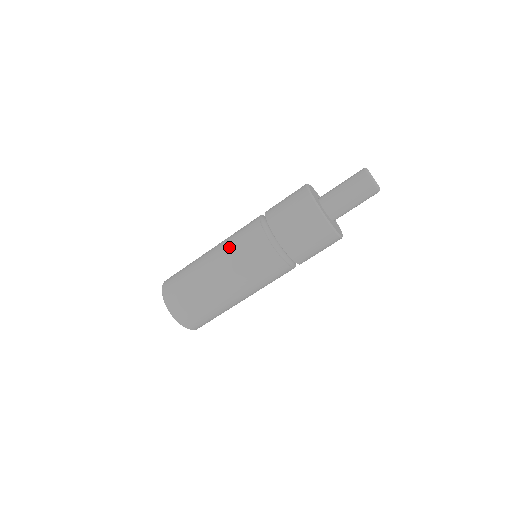
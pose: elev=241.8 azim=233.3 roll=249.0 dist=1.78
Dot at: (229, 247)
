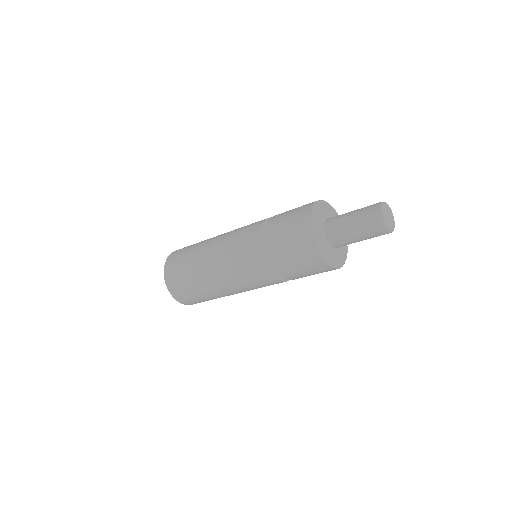
Dot at: (242, 286)
